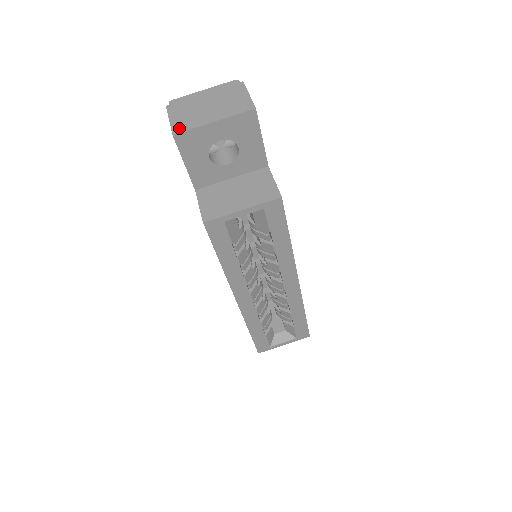
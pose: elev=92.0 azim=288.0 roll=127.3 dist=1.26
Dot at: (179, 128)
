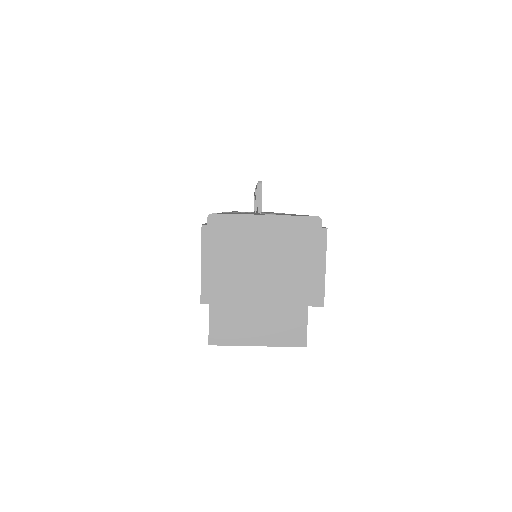
Dot at: (212, 293)
